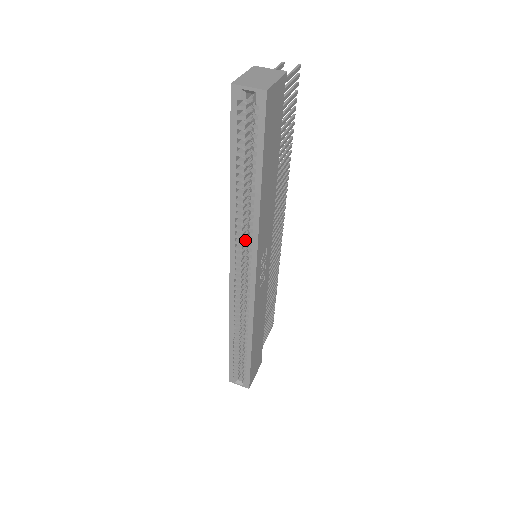
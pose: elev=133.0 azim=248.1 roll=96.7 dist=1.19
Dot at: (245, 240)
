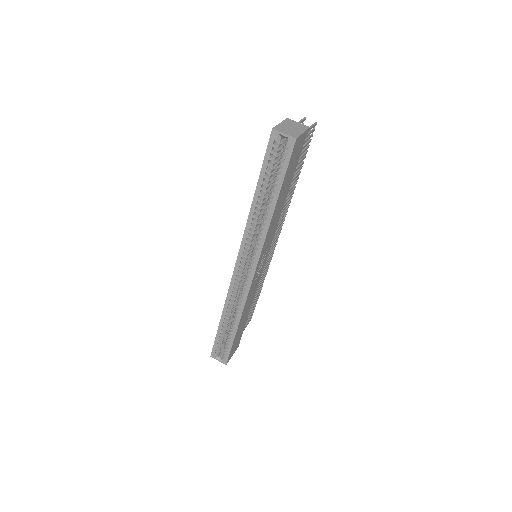
Dot at: (253, 241)
